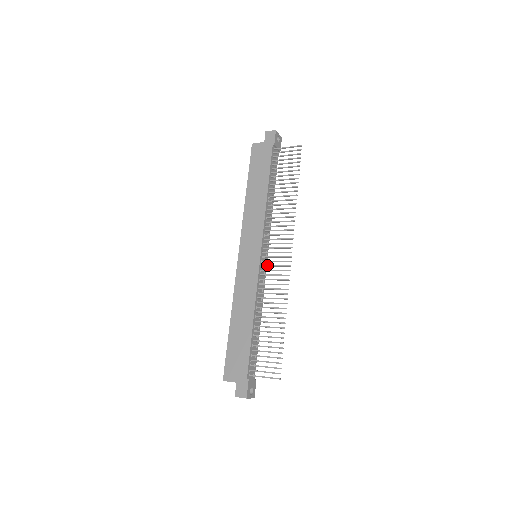
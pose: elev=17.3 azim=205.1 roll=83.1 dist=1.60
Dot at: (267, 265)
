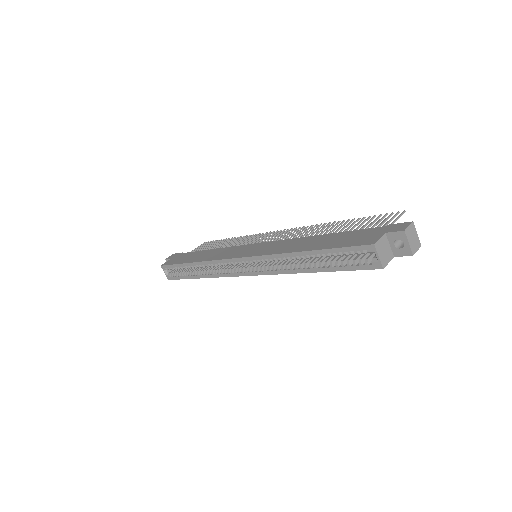
Dot at: occluded
